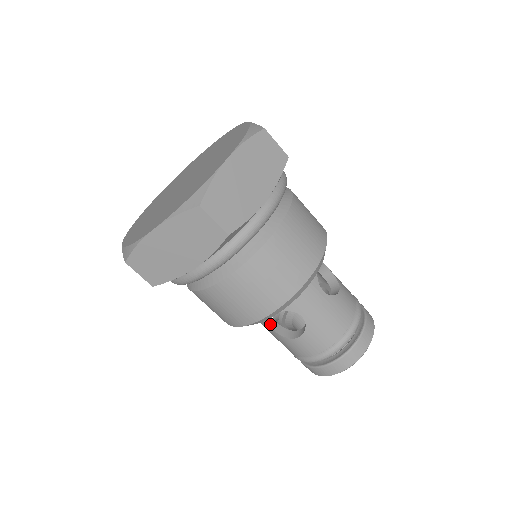
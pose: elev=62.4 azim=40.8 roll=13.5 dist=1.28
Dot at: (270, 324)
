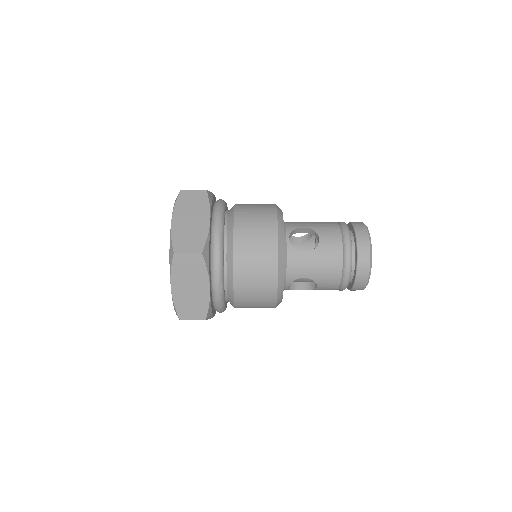
Dot at: occluded
